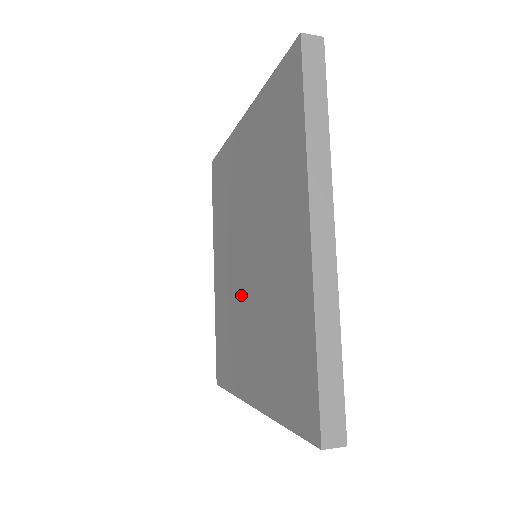
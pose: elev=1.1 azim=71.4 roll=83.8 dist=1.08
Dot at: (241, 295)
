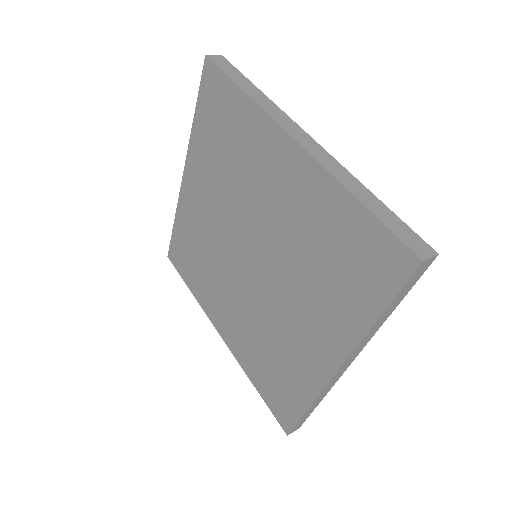
Dot at: (229, 266)
